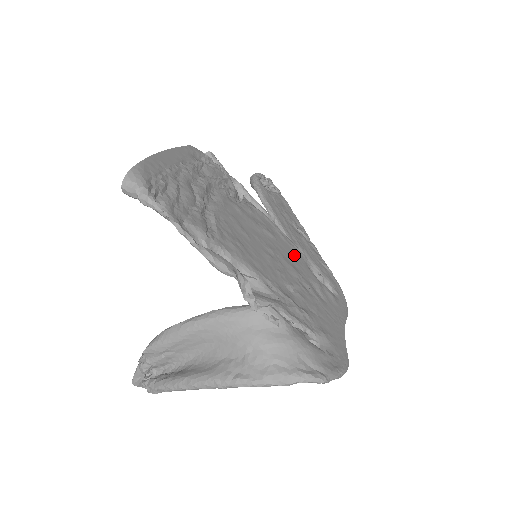
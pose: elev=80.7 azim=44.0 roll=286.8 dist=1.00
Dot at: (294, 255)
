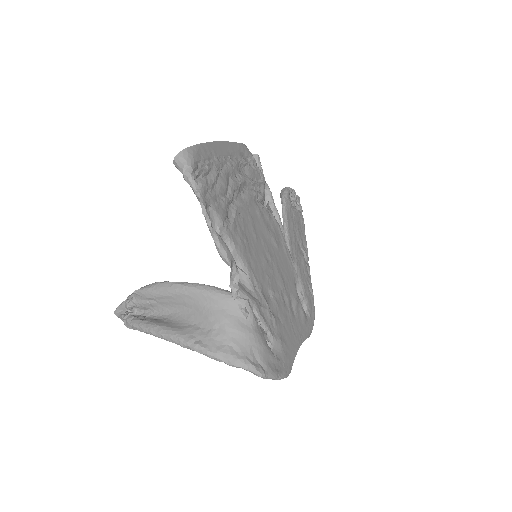
Dot at: (288, 269)
